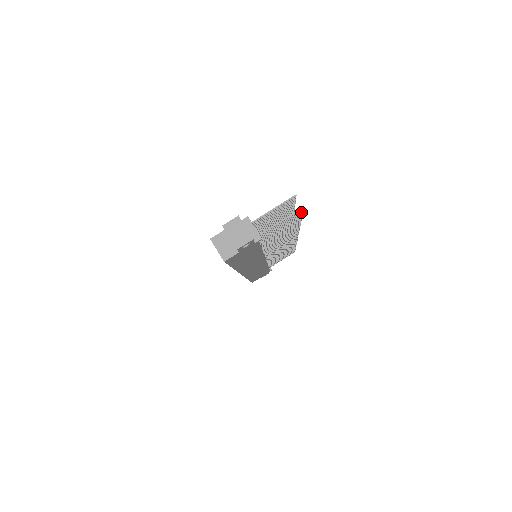
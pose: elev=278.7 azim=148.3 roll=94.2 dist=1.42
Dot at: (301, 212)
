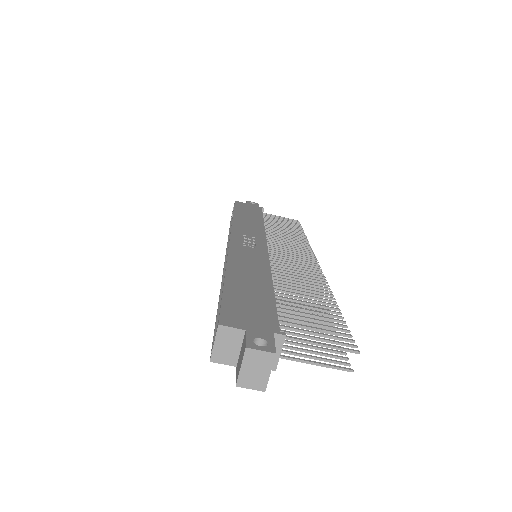
Dot at: (344, 359)
